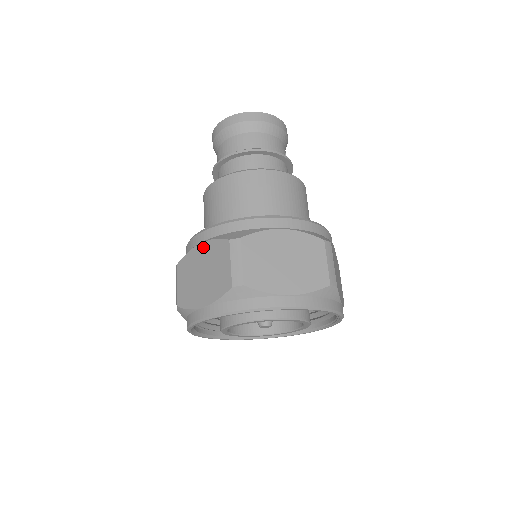
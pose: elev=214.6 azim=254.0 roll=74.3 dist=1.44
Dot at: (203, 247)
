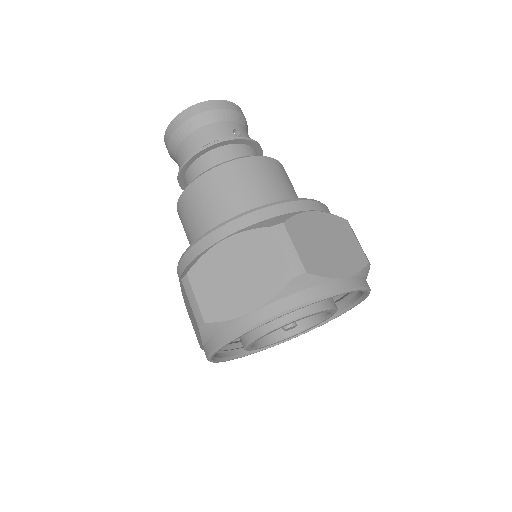
Dot at: (181, 288)
